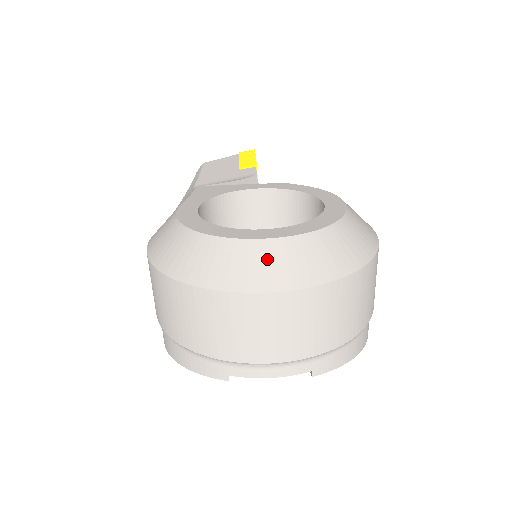
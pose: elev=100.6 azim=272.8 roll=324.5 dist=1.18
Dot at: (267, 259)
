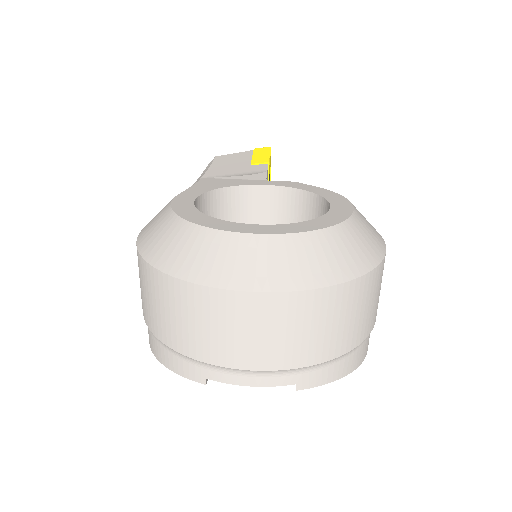
Dot at: (255, 256)
